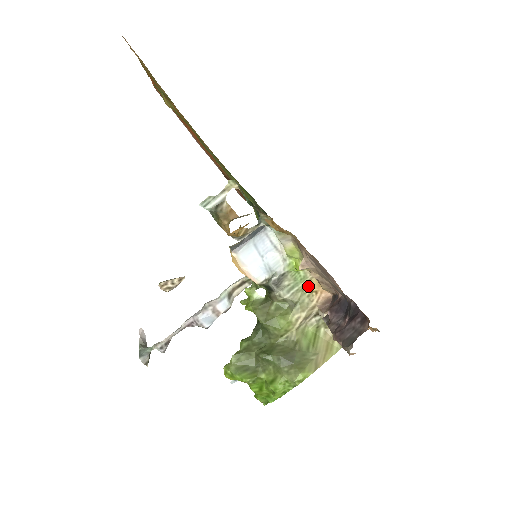
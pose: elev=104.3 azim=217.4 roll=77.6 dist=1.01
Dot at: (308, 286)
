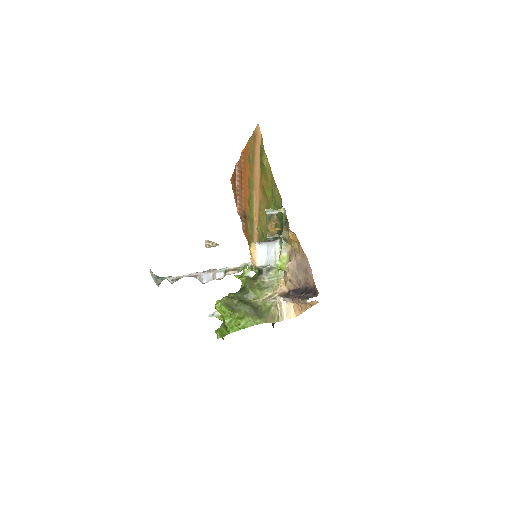
Dot at: (278, 281)
